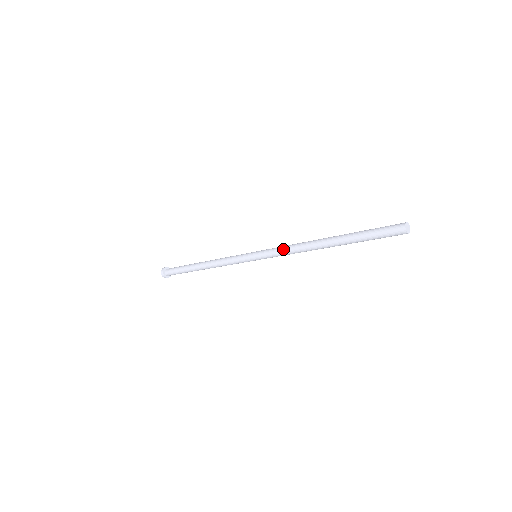
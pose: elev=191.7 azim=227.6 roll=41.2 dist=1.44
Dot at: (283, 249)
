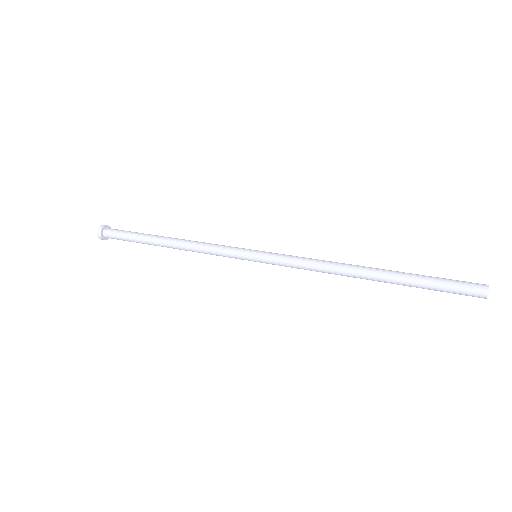
Dot at: (303, 260)
